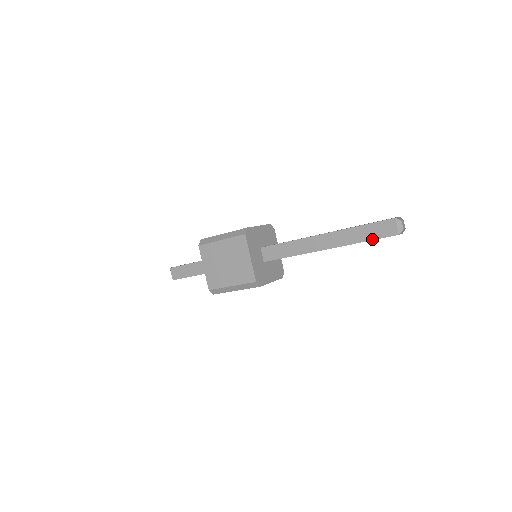
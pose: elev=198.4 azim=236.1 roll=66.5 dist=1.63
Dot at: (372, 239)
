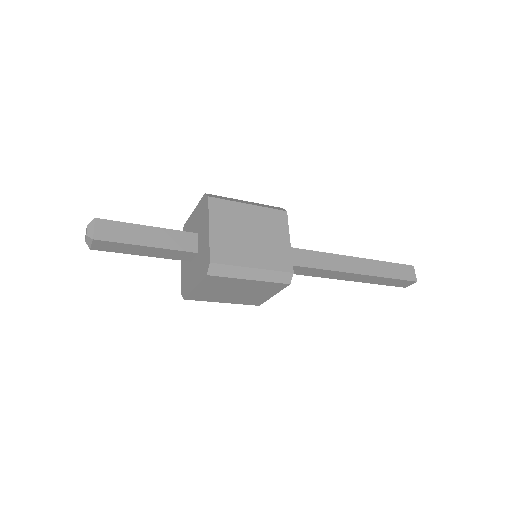
Dot at: (396, 278)
